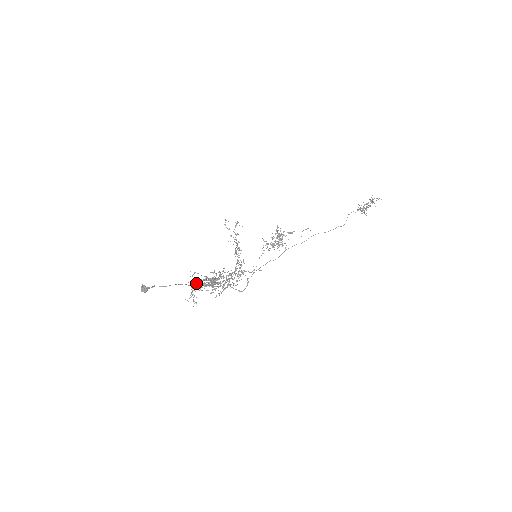
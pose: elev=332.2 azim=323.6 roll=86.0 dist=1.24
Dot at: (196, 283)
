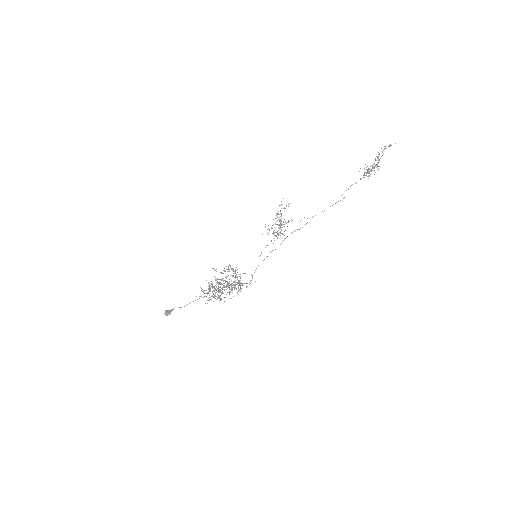
Dot at: (209, 288)
